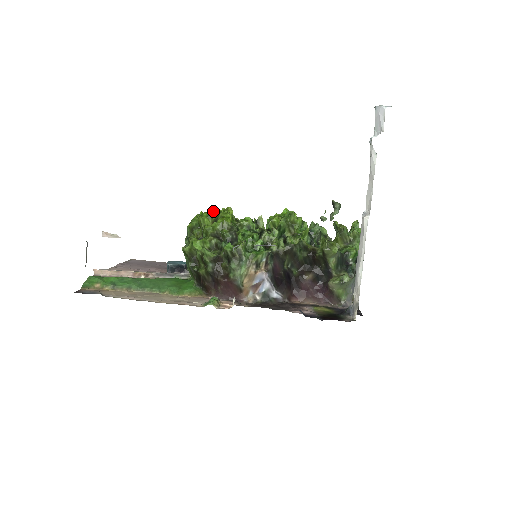
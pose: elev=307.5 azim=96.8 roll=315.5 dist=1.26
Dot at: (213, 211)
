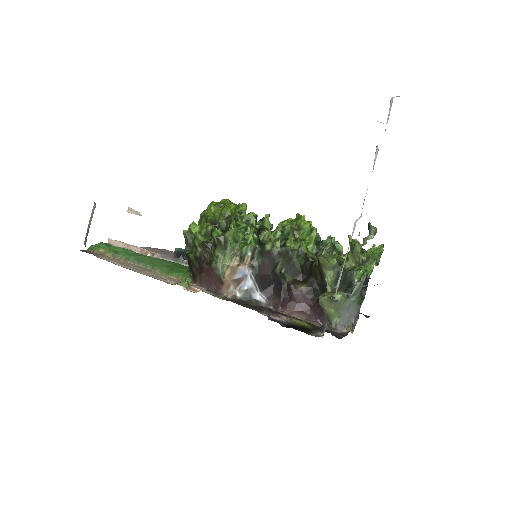
Dot at: (223, 202)
